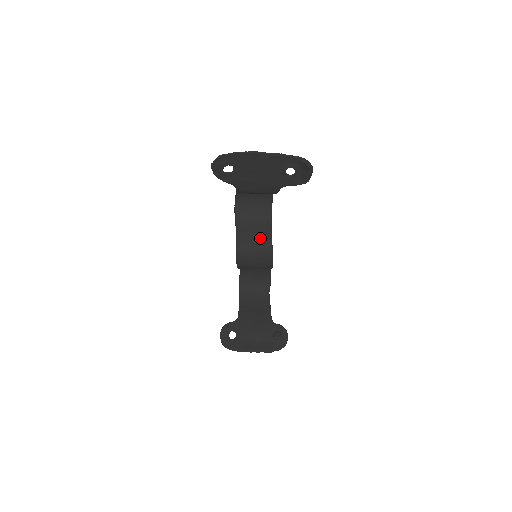
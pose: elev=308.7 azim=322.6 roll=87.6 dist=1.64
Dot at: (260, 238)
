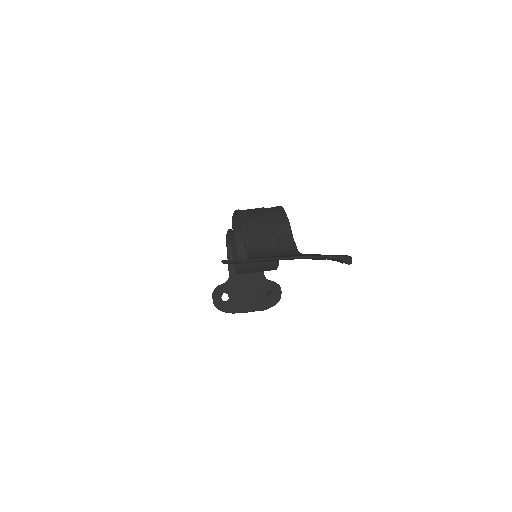
Dot at: occluded
